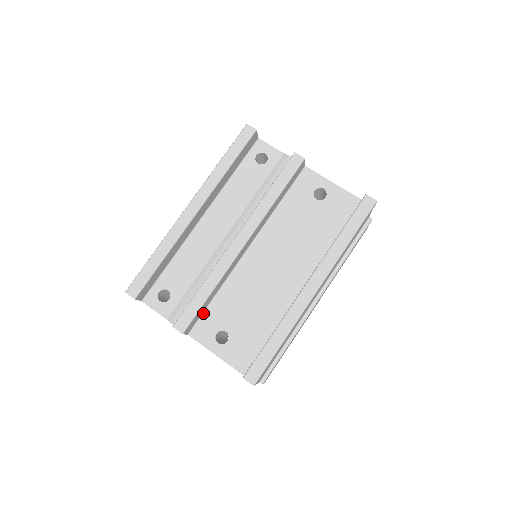
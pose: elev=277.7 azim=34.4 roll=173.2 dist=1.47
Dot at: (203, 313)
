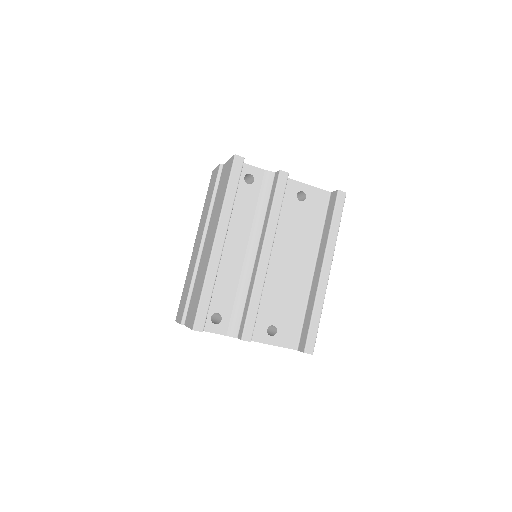
Dot at: occluded
